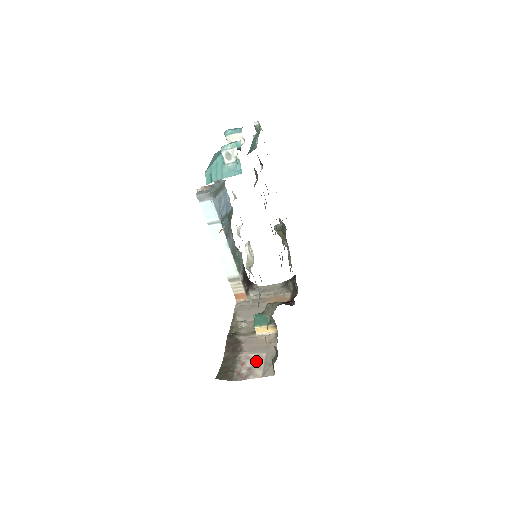
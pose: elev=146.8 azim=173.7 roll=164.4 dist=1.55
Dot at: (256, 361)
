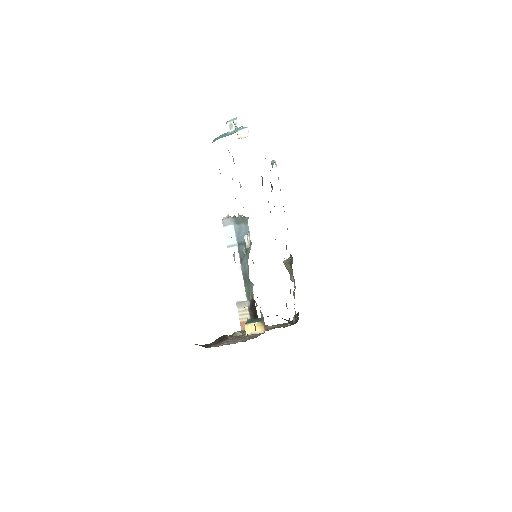
Dot at: (236, 341)
